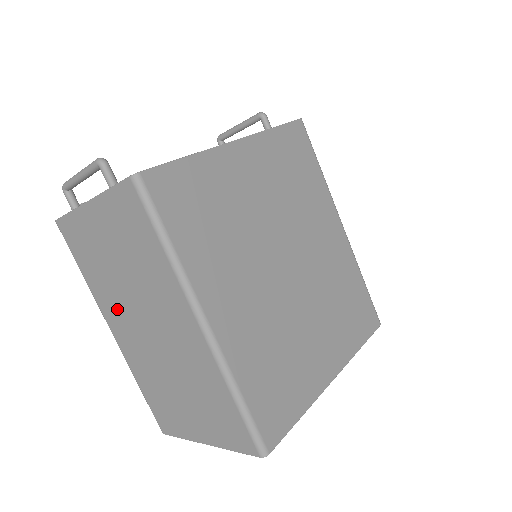
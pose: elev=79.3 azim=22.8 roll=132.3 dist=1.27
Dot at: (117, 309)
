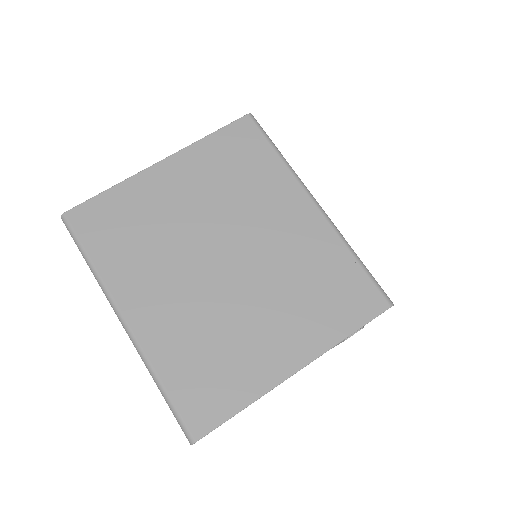
Dot at: occluded
